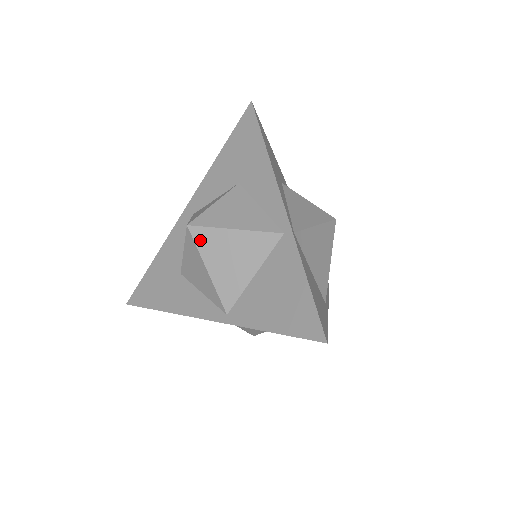
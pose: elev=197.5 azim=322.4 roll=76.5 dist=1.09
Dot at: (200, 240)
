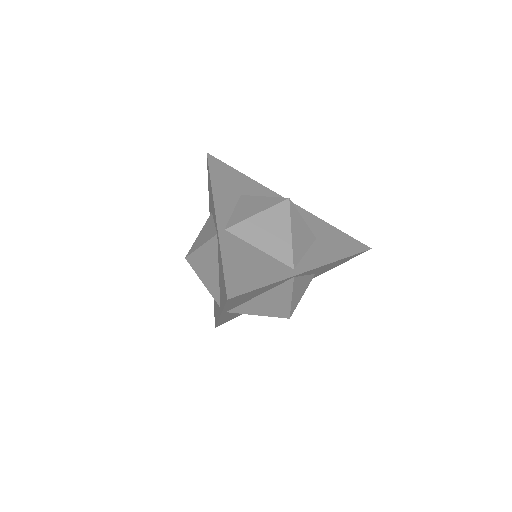
Dot at: (192, 264)
